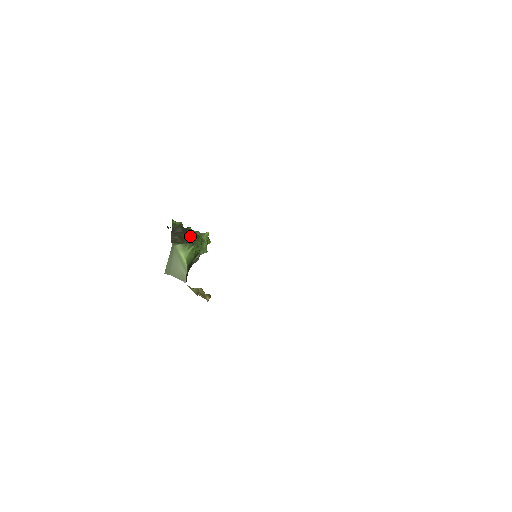
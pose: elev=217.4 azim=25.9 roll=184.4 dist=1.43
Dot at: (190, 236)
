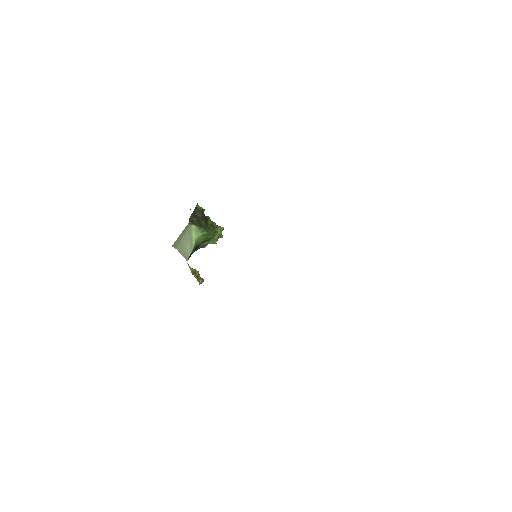
Dot at: (207, 223)
